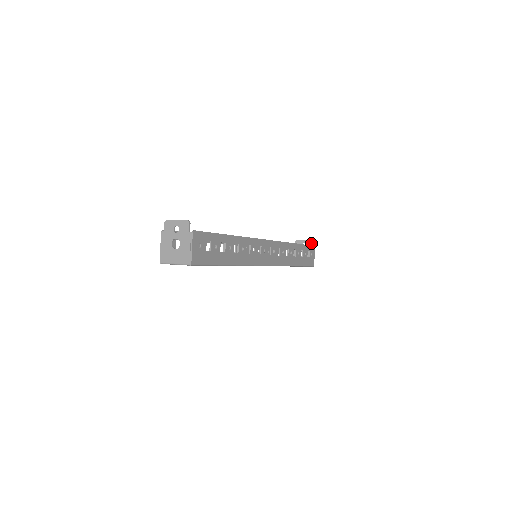
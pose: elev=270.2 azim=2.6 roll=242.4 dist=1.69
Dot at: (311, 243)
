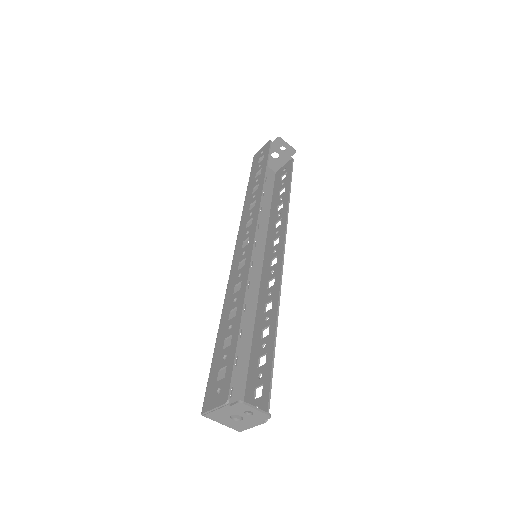
Dot at: (292, 153)
